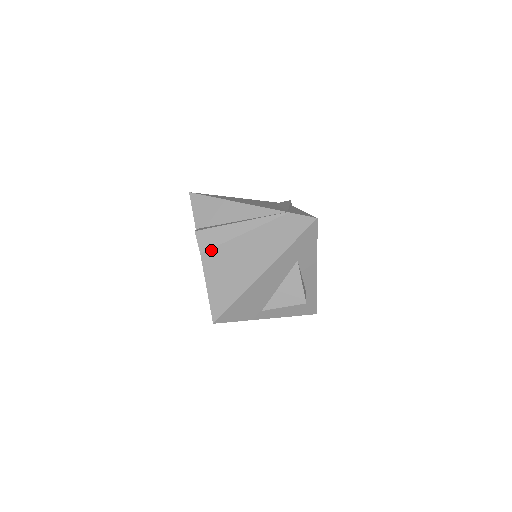
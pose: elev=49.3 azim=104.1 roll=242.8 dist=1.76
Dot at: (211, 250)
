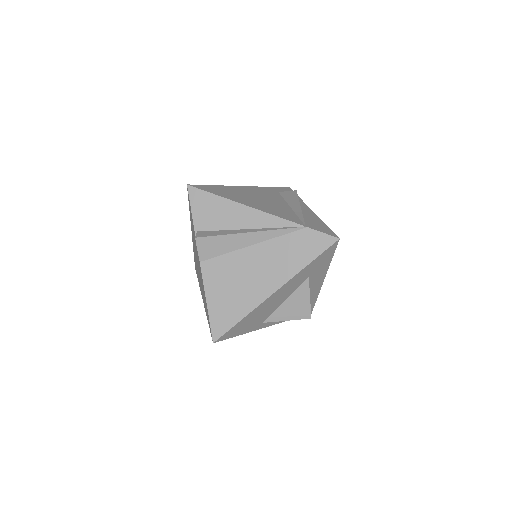
Dot at: (213, 259)
